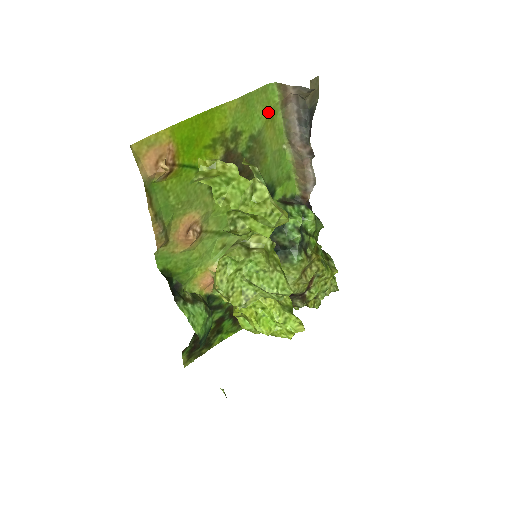
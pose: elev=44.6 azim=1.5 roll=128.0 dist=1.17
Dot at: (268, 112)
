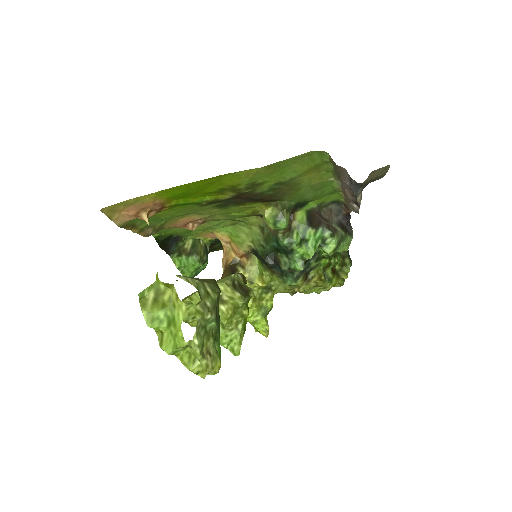
Dot at: (310, 166)
